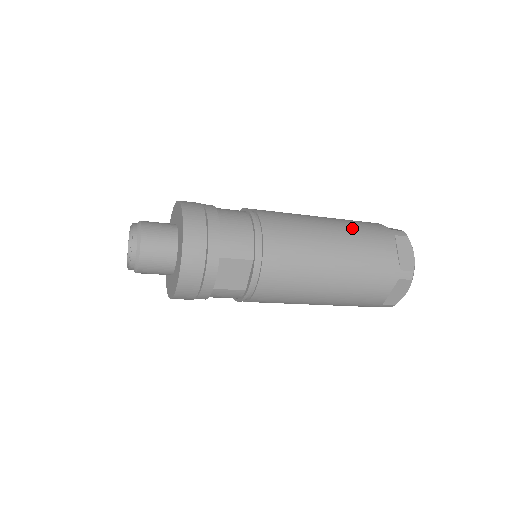
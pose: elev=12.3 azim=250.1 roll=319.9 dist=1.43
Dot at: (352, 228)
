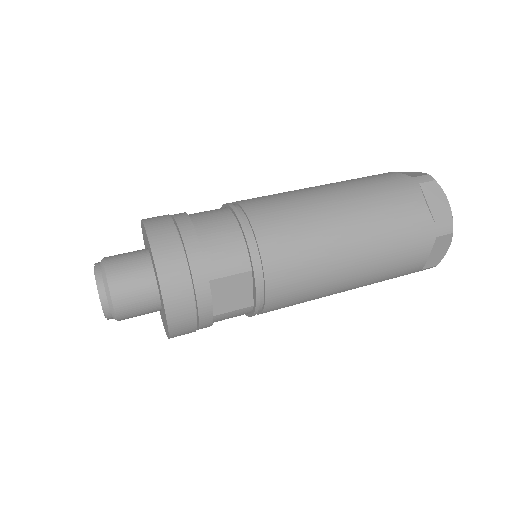
Dot at: (364, 191)
